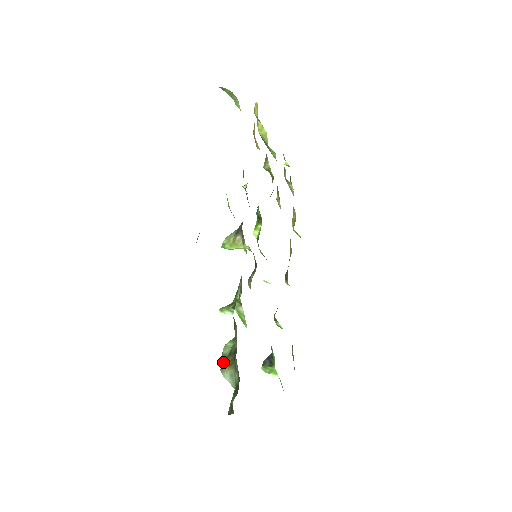
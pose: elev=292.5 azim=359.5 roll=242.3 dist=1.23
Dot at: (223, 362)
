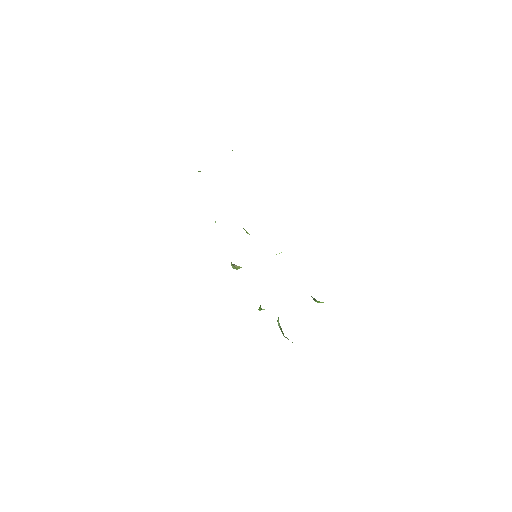
Dot at: (282, 333)
